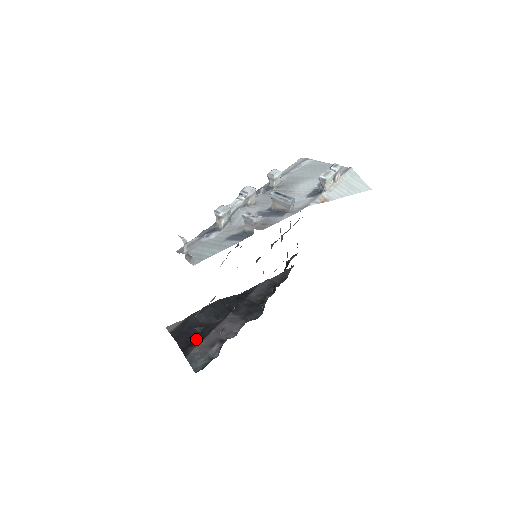
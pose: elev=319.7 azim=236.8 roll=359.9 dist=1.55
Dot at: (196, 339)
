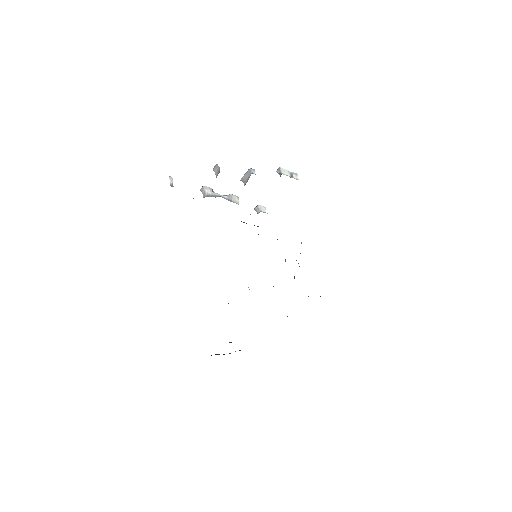
Dot at: occluded
